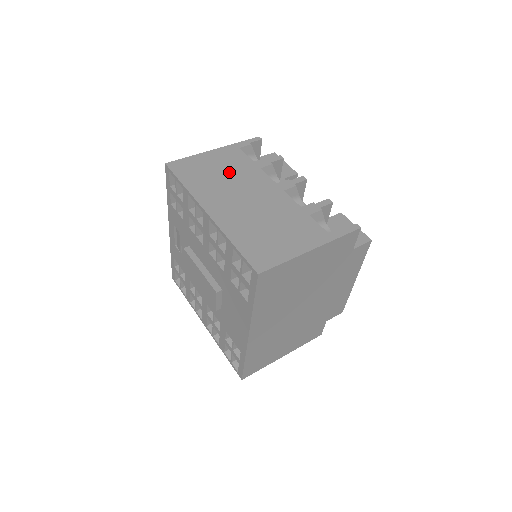
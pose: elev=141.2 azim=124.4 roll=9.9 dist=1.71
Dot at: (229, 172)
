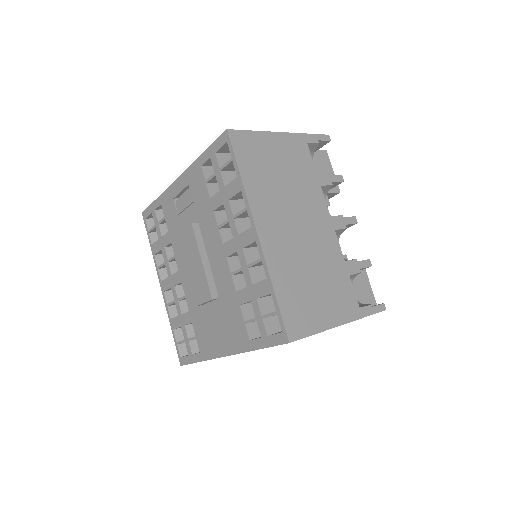
Dot at: (290, 177)
